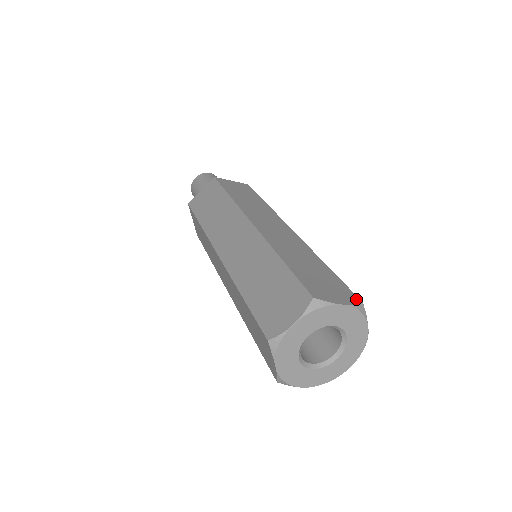
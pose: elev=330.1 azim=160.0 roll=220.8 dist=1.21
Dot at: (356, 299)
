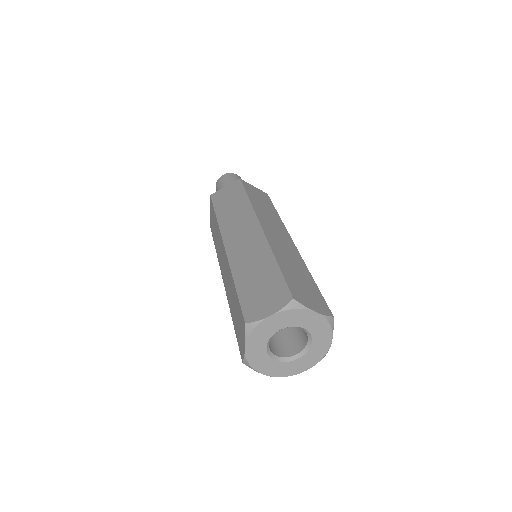
Dot at: (287, 298)
